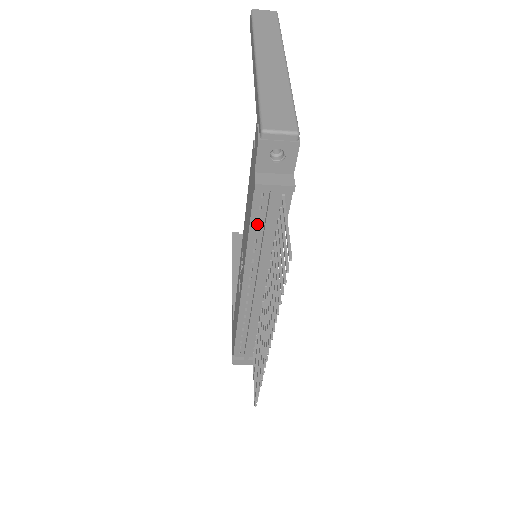
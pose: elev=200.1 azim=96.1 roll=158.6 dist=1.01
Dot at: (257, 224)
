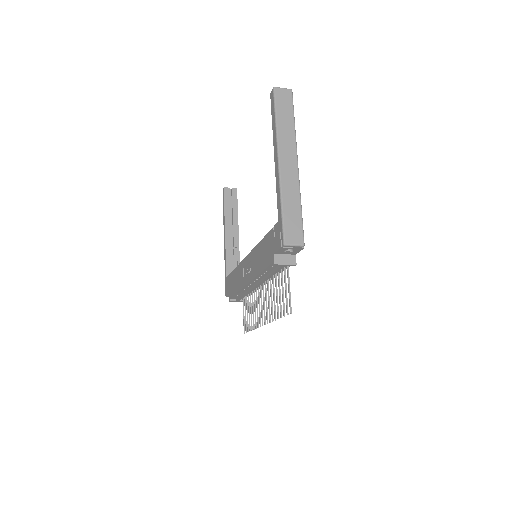
Dot at: (268, 270)
